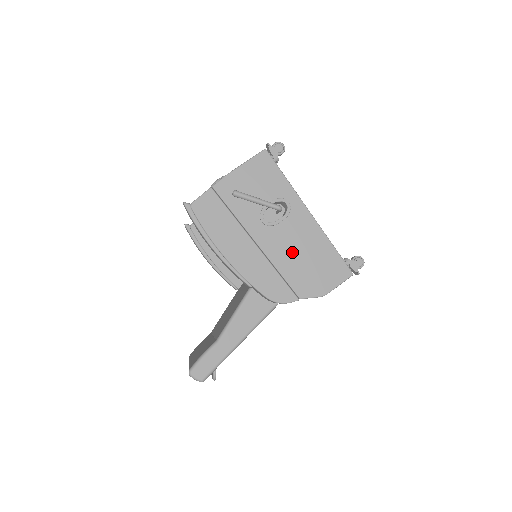
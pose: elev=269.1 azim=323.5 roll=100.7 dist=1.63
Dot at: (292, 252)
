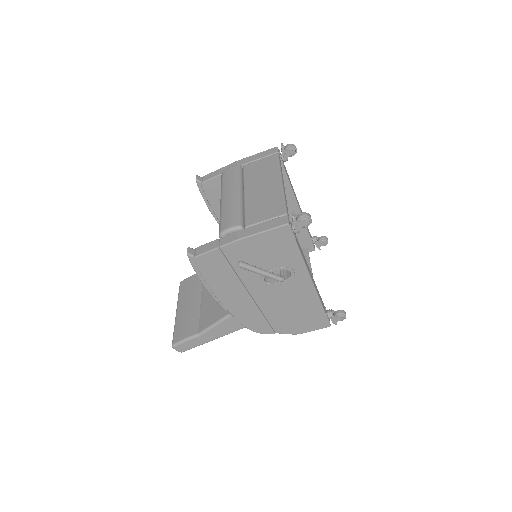
Dot at: (282, 305)
